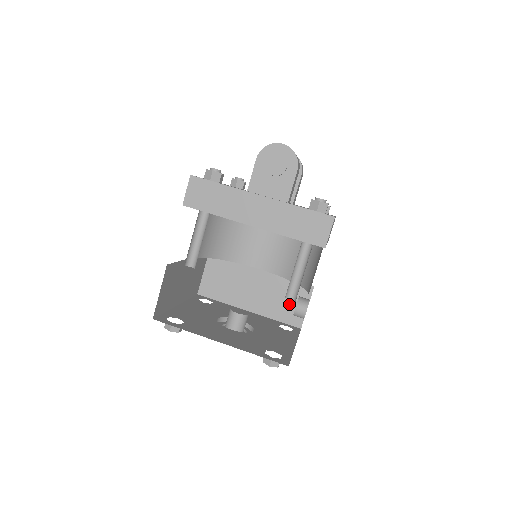
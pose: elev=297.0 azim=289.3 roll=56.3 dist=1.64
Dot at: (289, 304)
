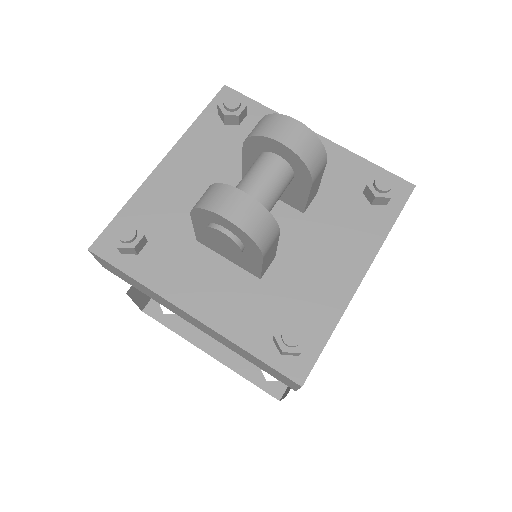
Dot at: occluded
